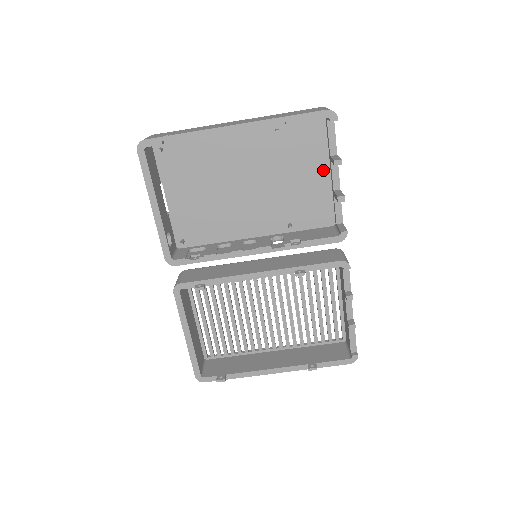
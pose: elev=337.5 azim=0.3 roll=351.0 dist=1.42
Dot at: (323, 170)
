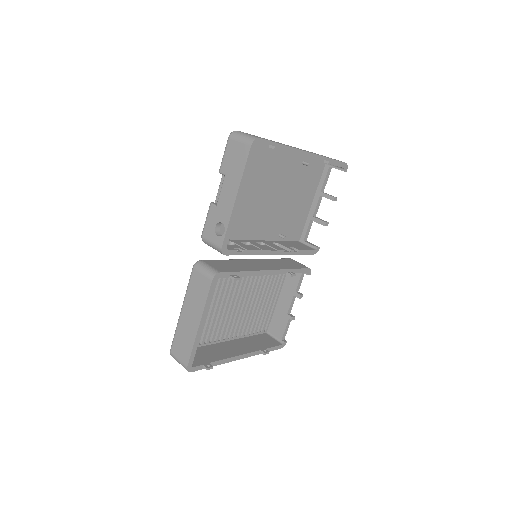
Dot at: (310, 200)
